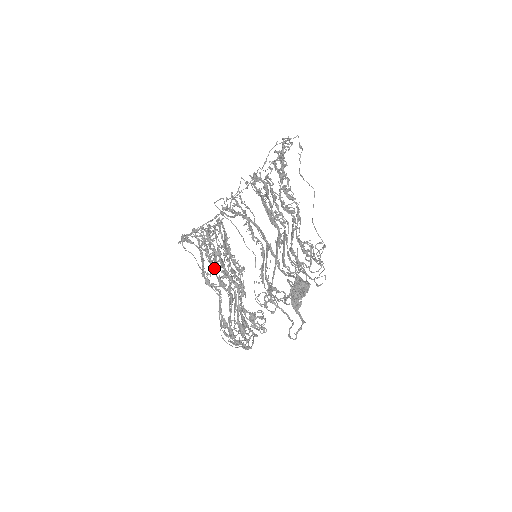
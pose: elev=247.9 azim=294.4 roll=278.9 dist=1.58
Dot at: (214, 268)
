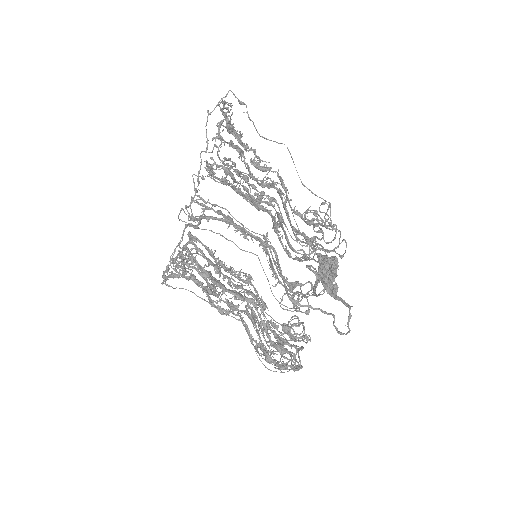
Dot at: (214, 293)
